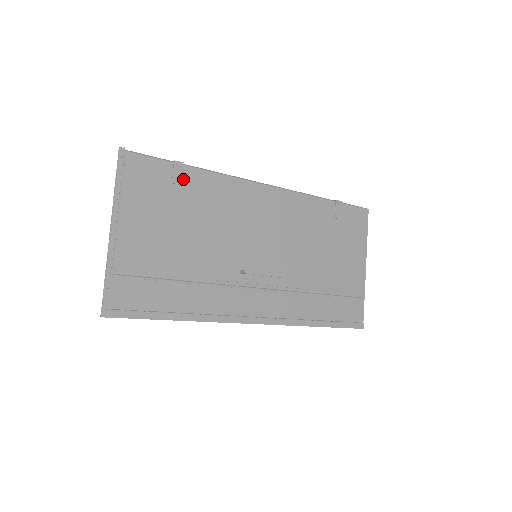
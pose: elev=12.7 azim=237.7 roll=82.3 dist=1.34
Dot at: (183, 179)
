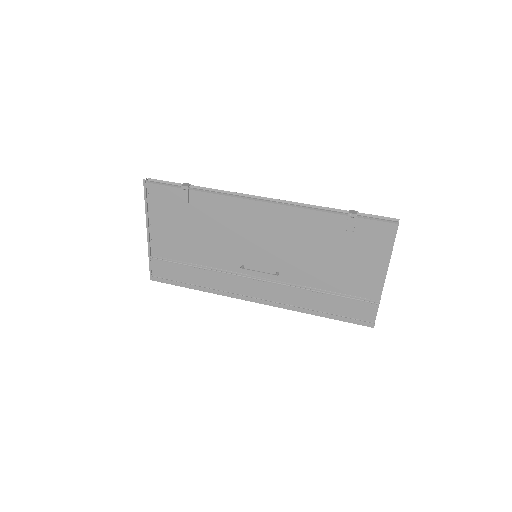
Dot at: (190, 198)
